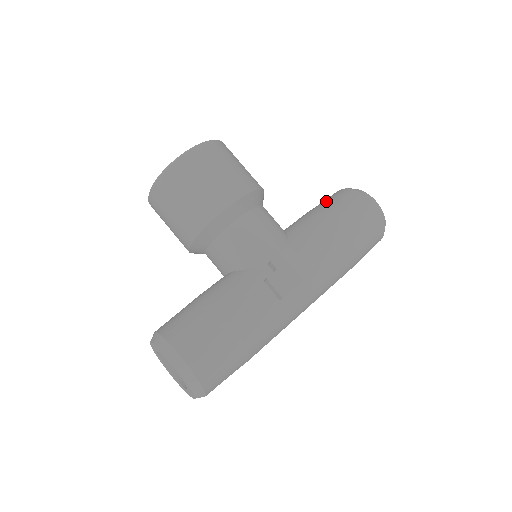
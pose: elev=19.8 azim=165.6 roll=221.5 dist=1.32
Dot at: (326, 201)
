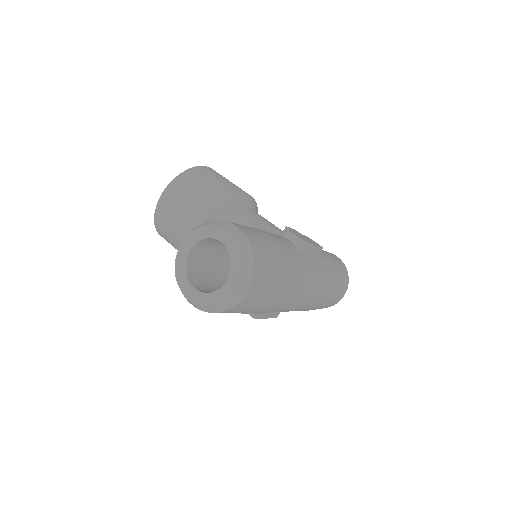
Dot at: occluded
